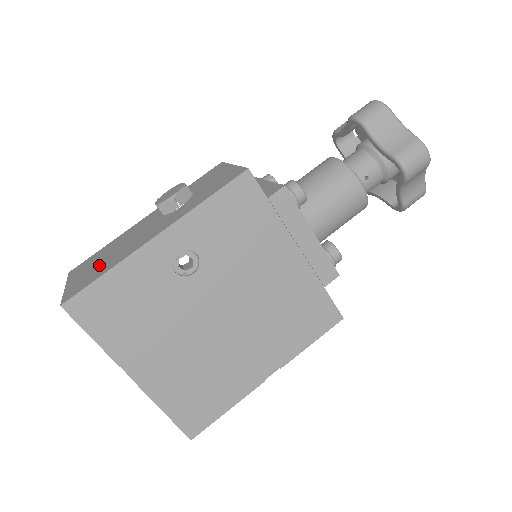
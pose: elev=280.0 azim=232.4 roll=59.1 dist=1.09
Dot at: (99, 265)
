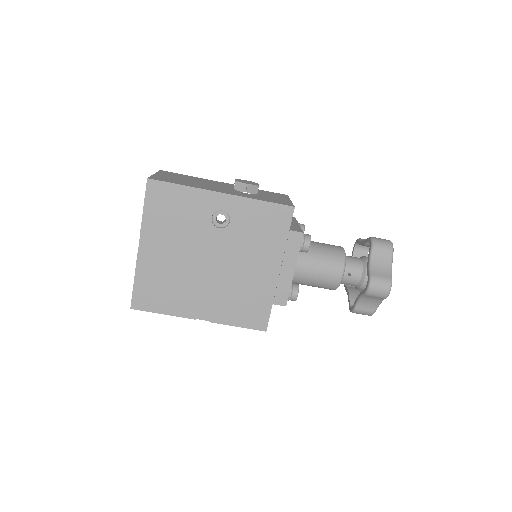
Dot at: (181, 180)
